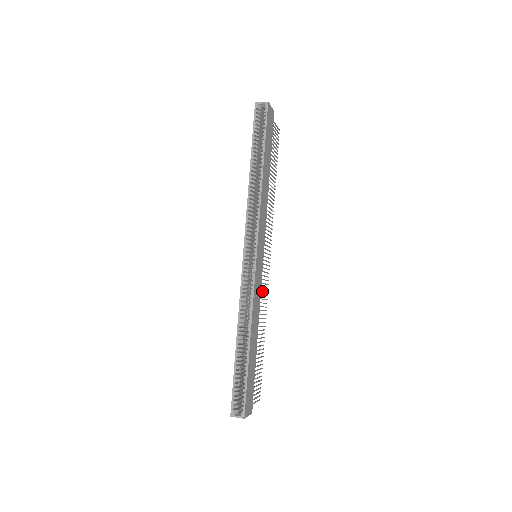
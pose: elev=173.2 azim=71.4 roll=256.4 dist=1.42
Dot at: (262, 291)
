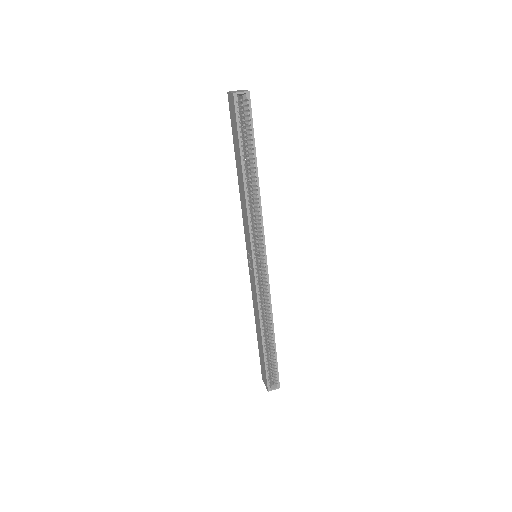
Dot at: occluded
